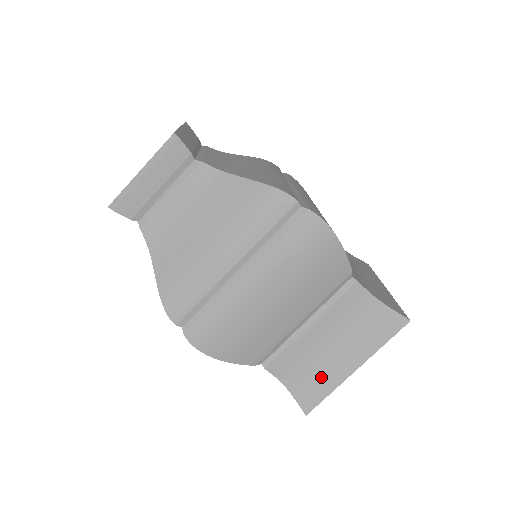
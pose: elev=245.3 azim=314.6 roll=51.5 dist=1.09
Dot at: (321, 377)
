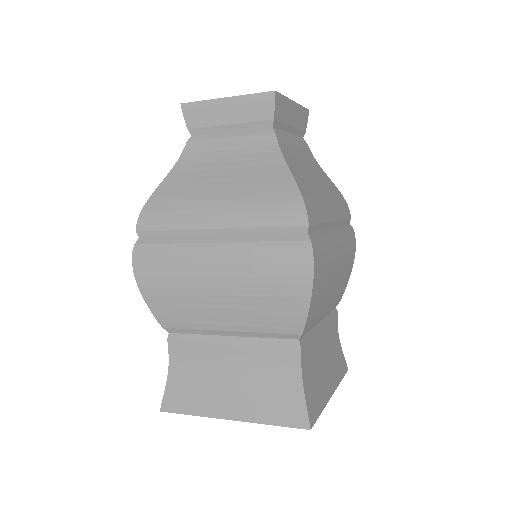
Dot at: (200, 394)
